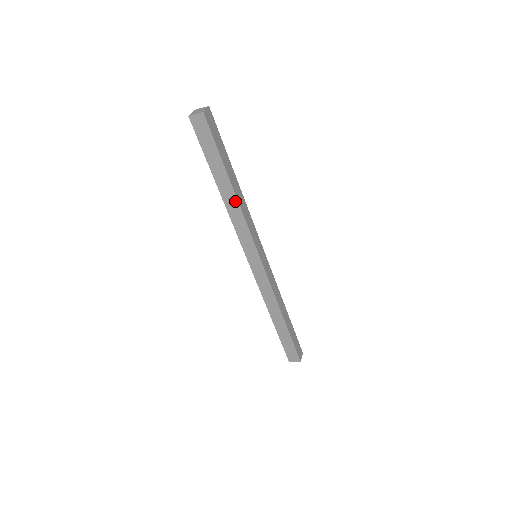
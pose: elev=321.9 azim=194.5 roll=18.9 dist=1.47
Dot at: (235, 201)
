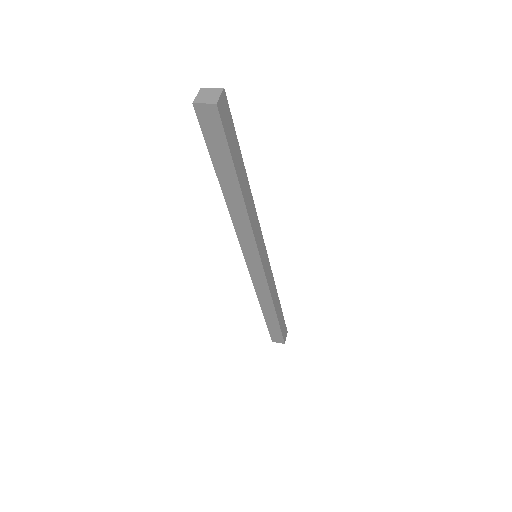
Dot at: (242, 207)
